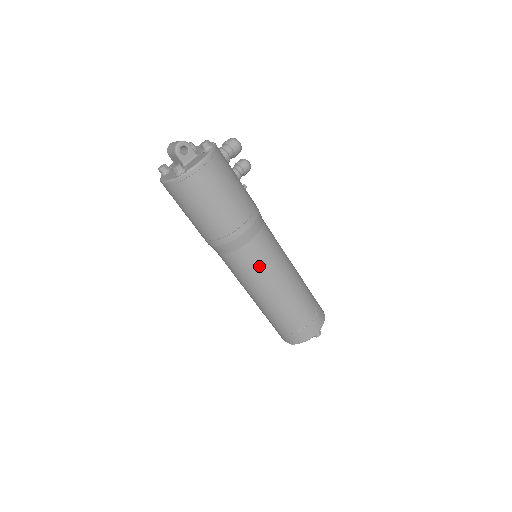
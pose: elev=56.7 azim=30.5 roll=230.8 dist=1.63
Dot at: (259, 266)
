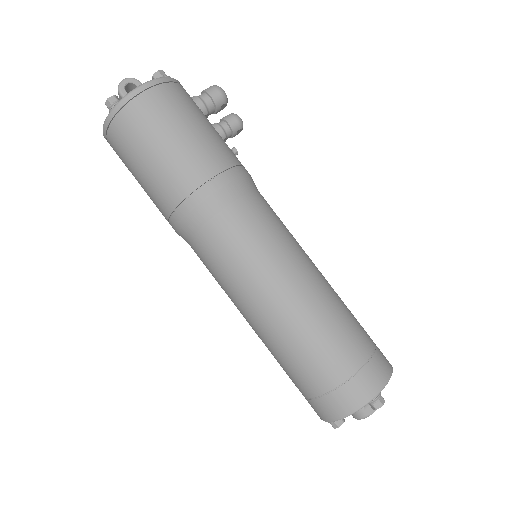
Dot at: (244, 254)
